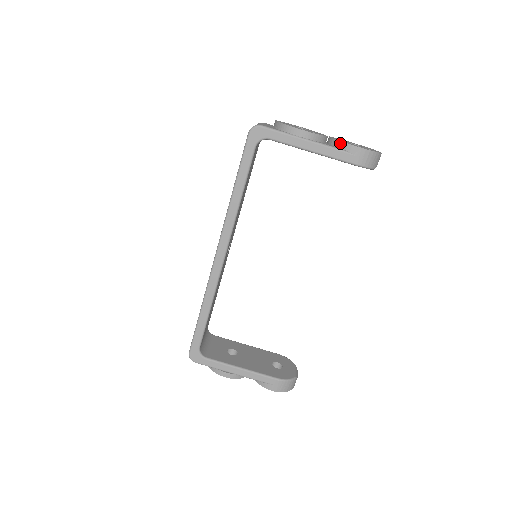
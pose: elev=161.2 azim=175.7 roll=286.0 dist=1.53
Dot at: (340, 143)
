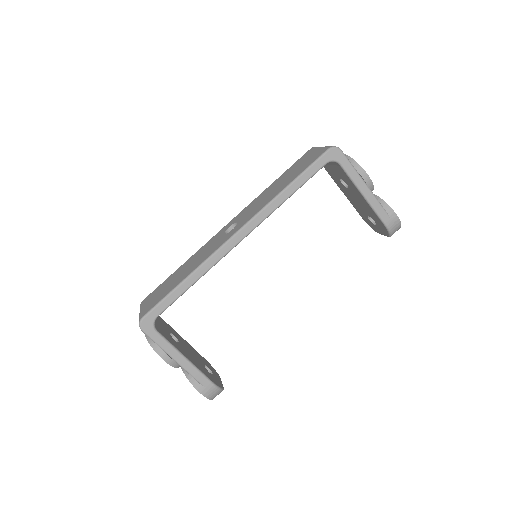
Dot at: (383, 202)
